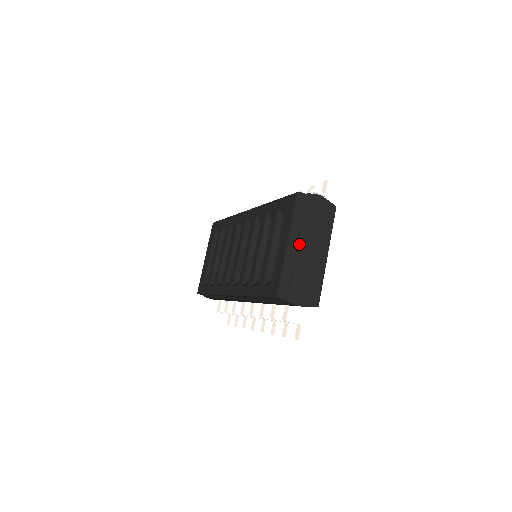
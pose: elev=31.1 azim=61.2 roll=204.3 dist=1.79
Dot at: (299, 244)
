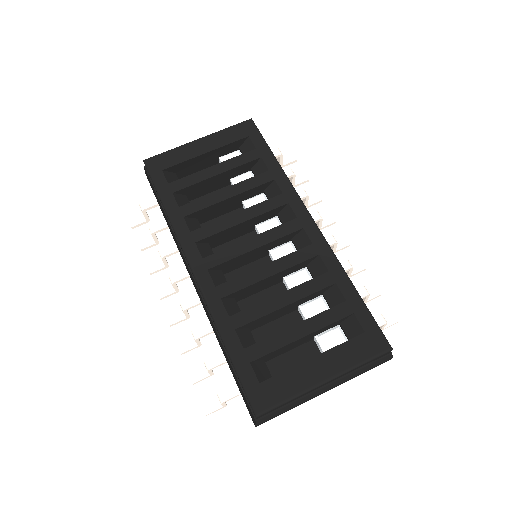
Dot at: (329, 386)
